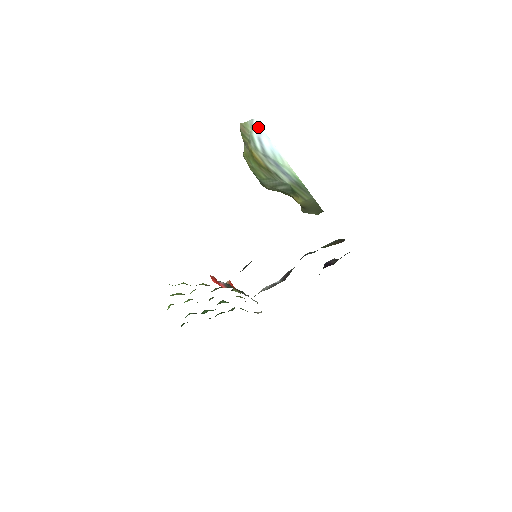
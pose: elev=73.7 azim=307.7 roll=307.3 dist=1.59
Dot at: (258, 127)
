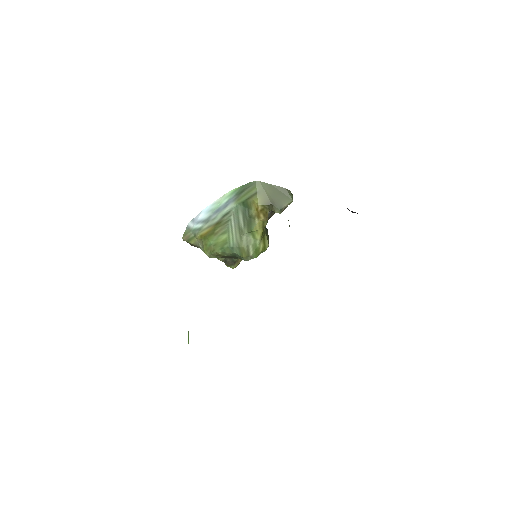
Dot at: (192, 222)
